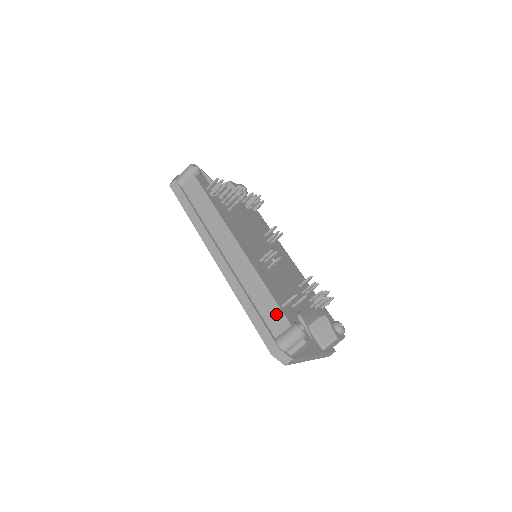
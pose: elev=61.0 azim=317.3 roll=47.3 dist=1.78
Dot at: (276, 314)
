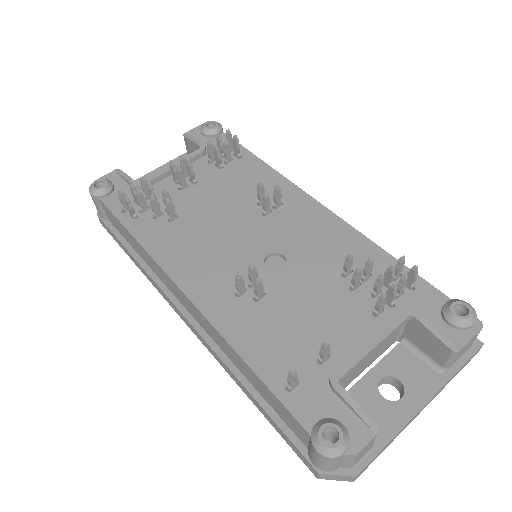
Dot at: (283, 411)
